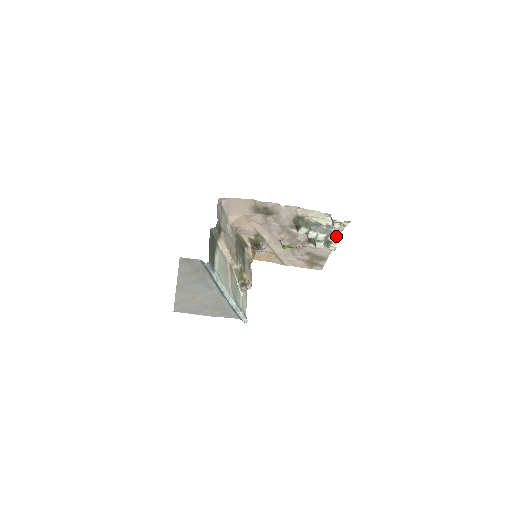
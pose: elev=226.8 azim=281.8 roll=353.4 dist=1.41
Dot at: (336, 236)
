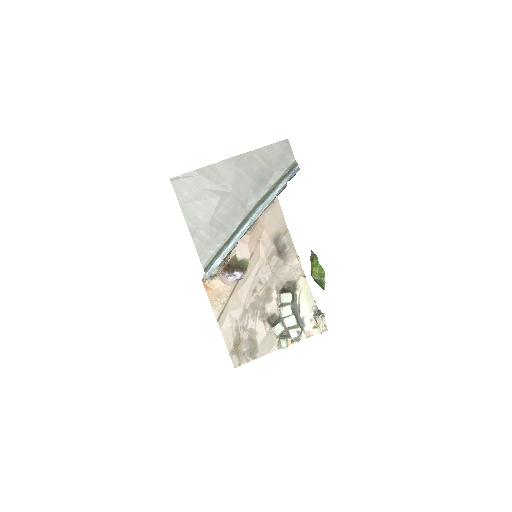
Dot at: (300, 334)
